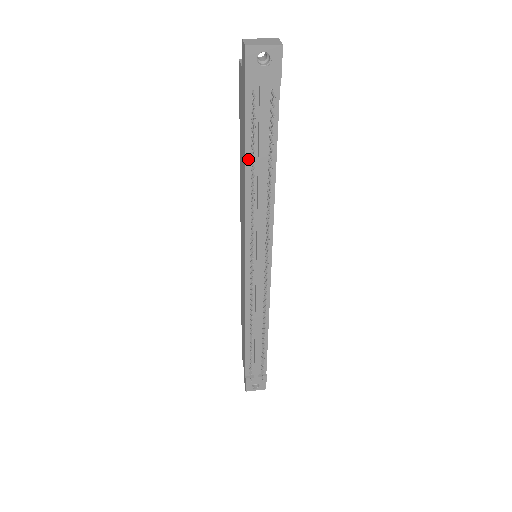
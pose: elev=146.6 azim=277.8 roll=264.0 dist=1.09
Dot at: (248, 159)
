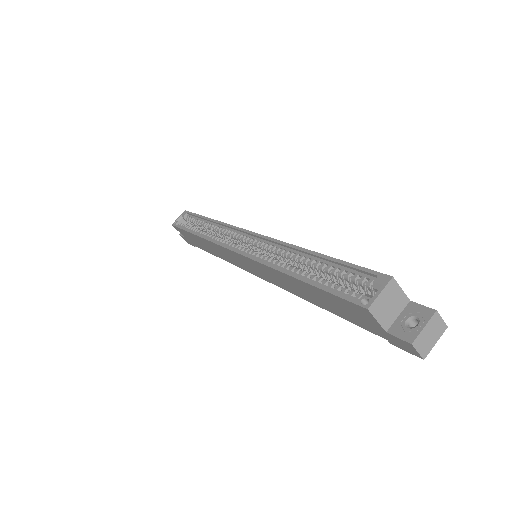
Dot at: occluded
